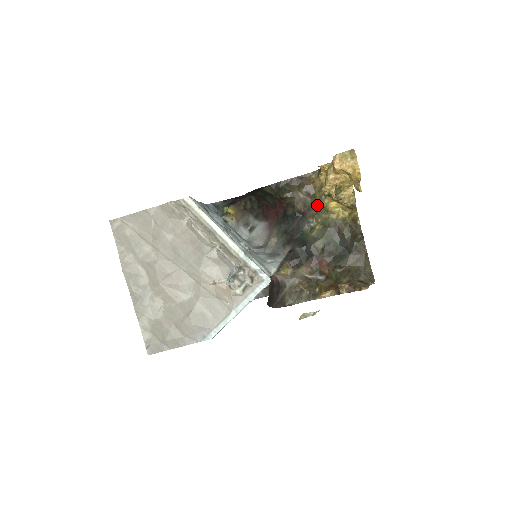
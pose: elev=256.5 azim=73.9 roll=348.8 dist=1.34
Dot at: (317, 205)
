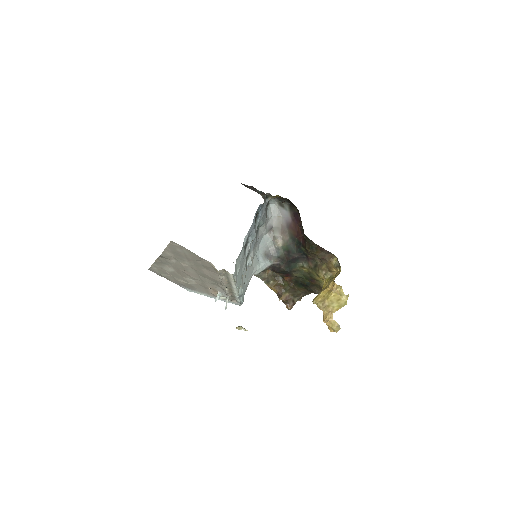
Dot at: (317, 268)
